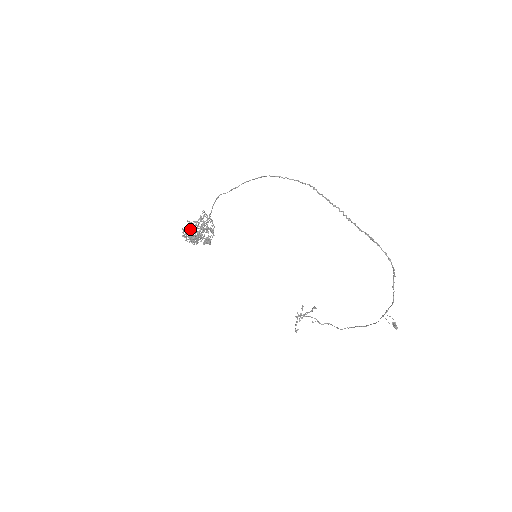
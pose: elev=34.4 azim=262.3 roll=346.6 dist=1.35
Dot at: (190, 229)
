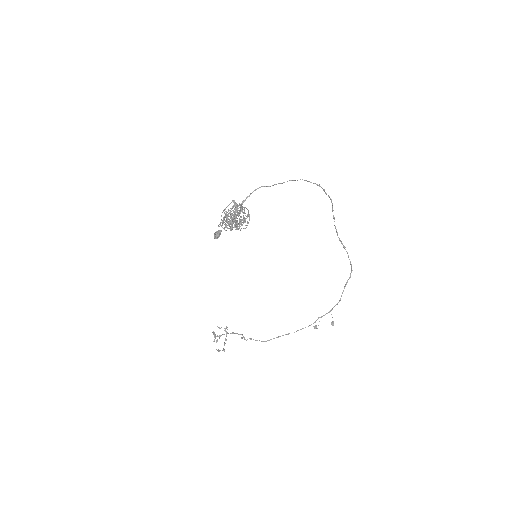
Dot at: (238, 213)
